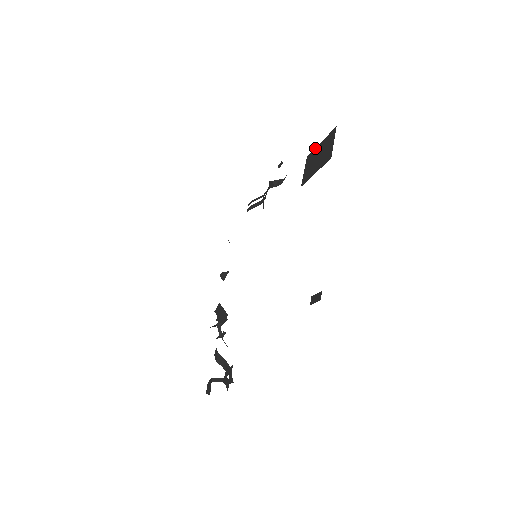
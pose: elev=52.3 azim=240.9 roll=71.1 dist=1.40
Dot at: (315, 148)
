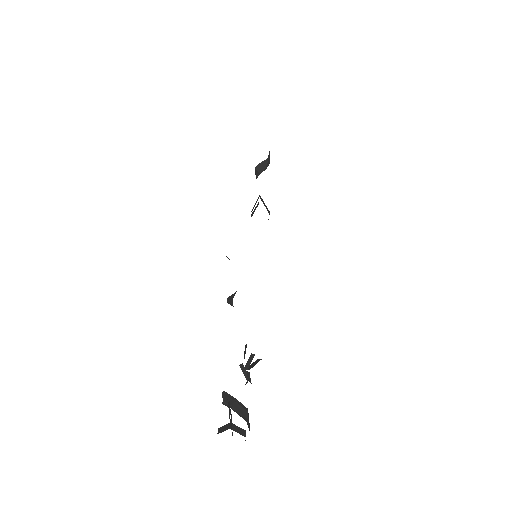
Dot at: occluded
